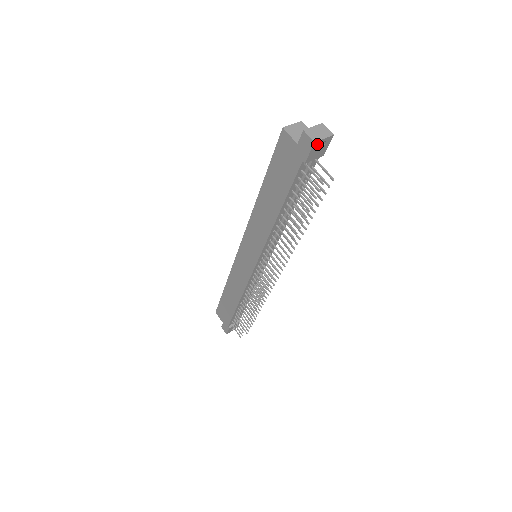
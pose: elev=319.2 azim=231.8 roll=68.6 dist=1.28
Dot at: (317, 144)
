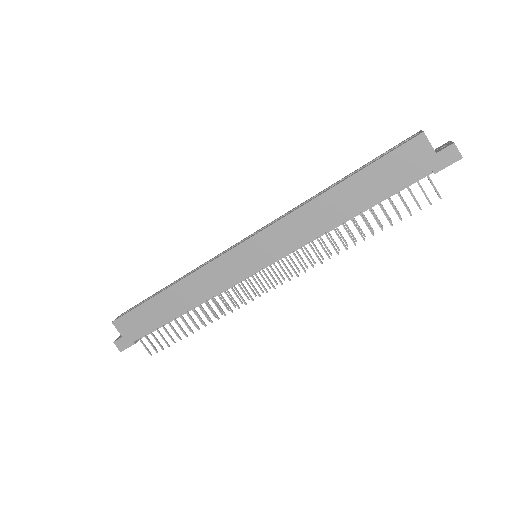
Dot at: (457, 160)
